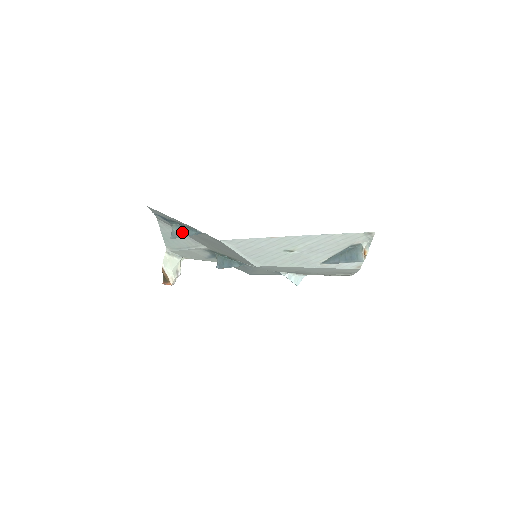
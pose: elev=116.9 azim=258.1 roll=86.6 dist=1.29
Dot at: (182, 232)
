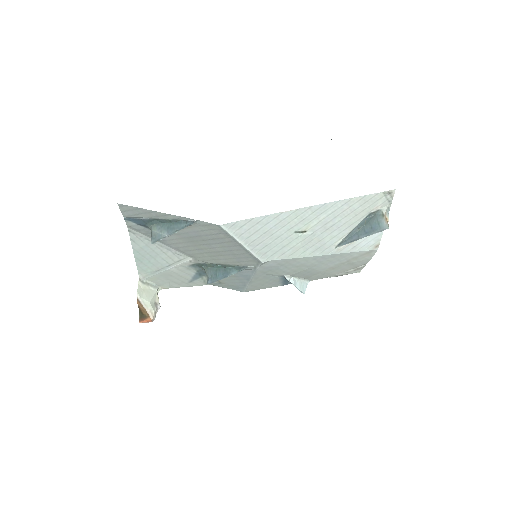
Dot at: (167, 230)
